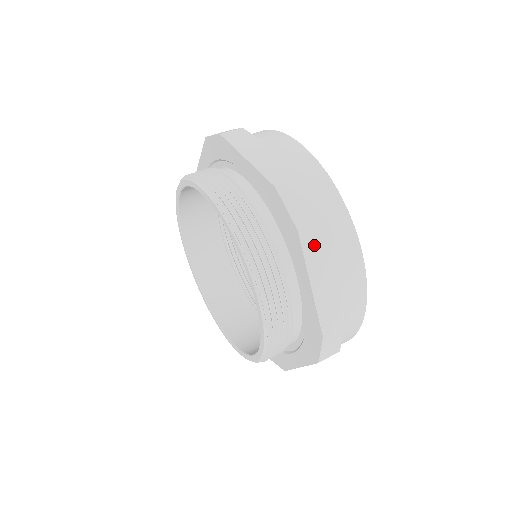
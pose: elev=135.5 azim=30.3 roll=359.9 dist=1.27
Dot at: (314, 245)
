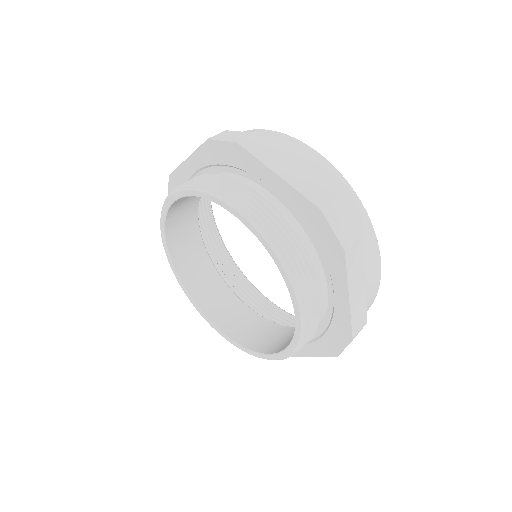
Dot at: (259, 149)
